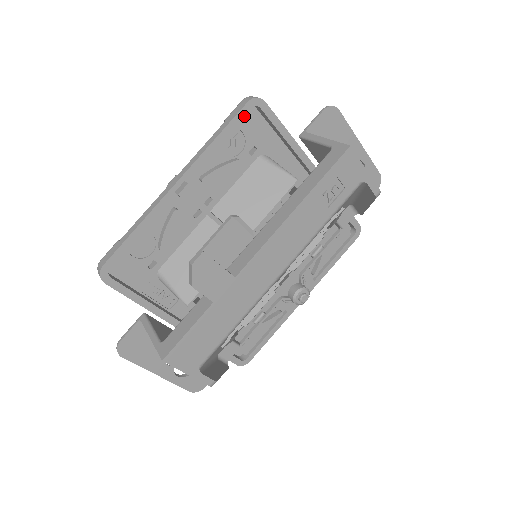
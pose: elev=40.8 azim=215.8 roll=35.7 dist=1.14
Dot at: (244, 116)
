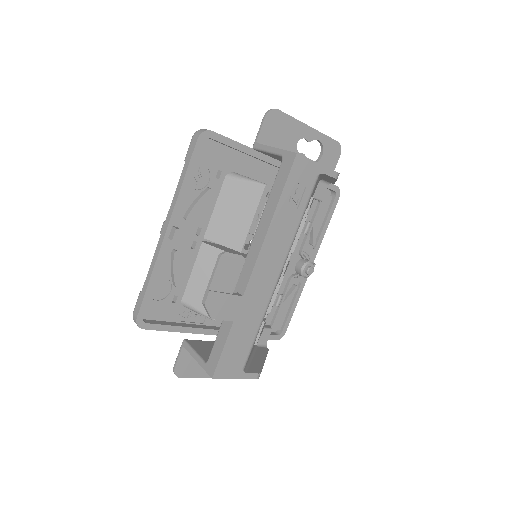
Dot at: (199, 151)
